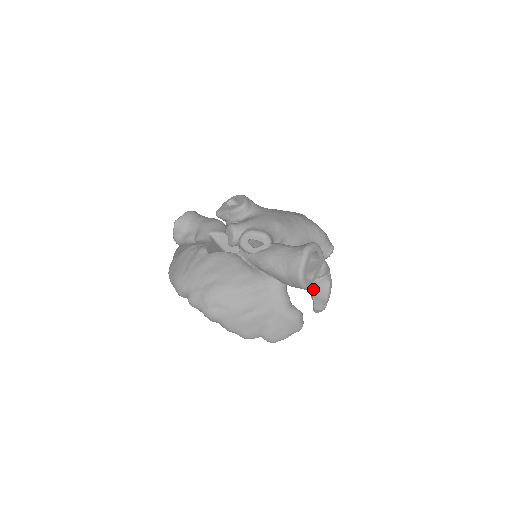
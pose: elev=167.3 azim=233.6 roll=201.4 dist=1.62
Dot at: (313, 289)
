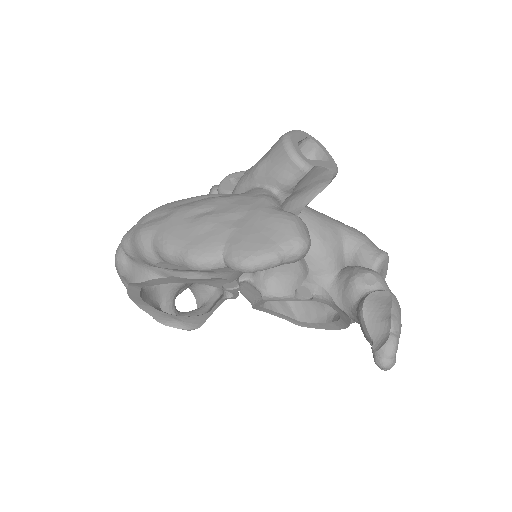
Dot at: (361, 306)
